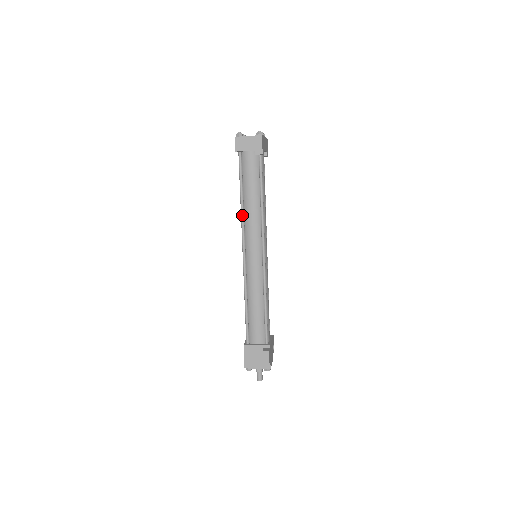
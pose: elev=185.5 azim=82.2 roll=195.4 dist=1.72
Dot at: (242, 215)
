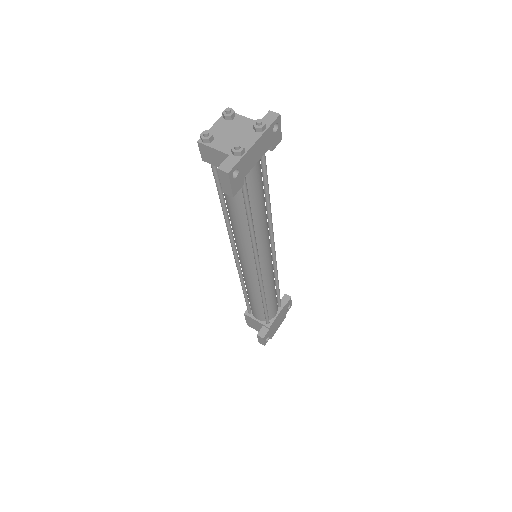
Dot at: (227, 226)
